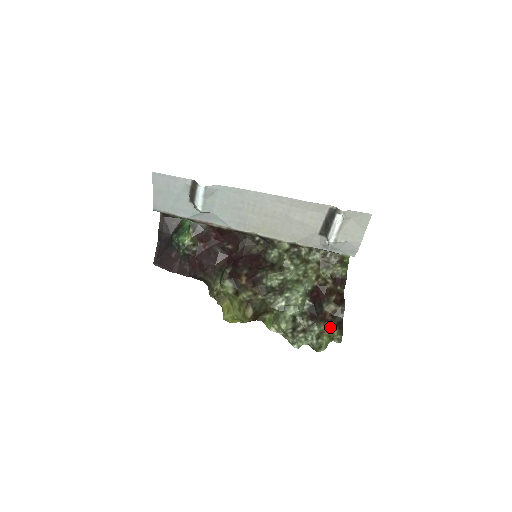
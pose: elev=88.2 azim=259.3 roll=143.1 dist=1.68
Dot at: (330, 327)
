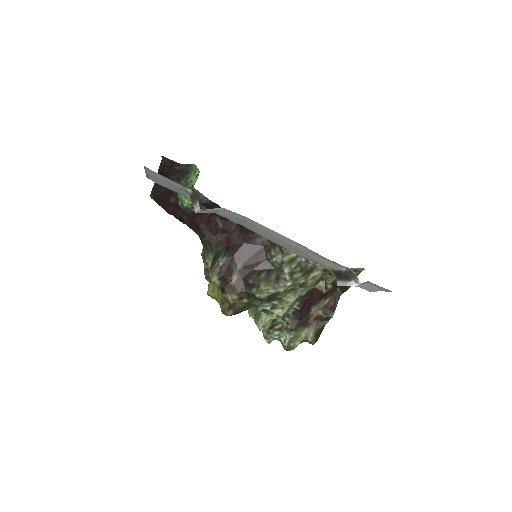
Dot at: (308, 333)
